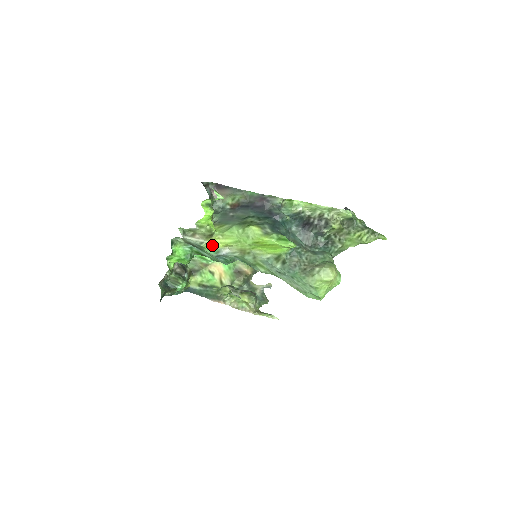
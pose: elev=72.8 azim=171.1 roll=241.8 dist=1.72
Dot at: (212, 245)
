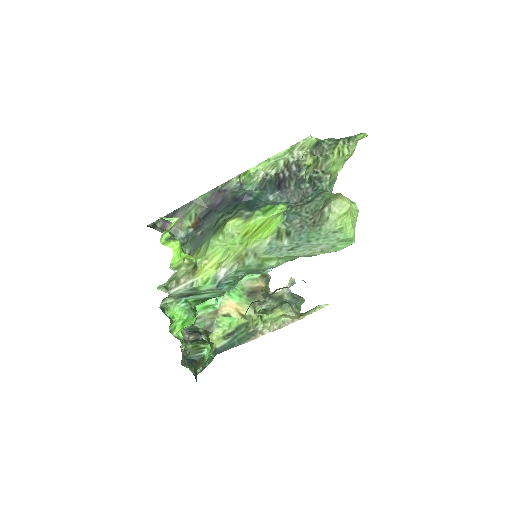
Dot at: (204, 278)
